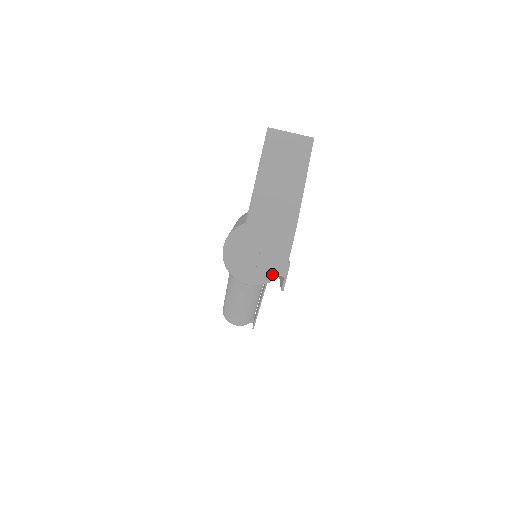
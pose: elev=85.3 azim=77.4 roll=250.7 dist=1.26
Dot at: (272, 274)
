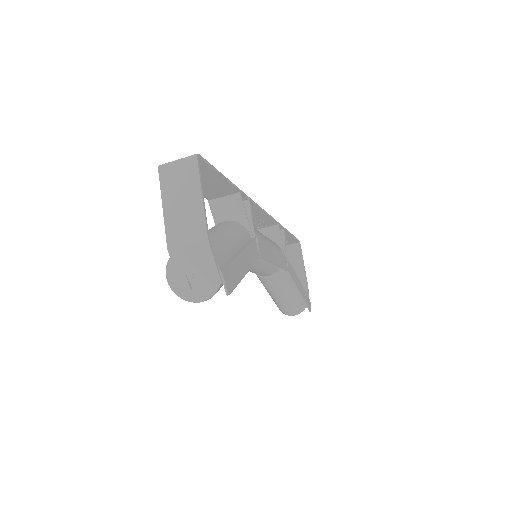
Dot at: (214, 285)
